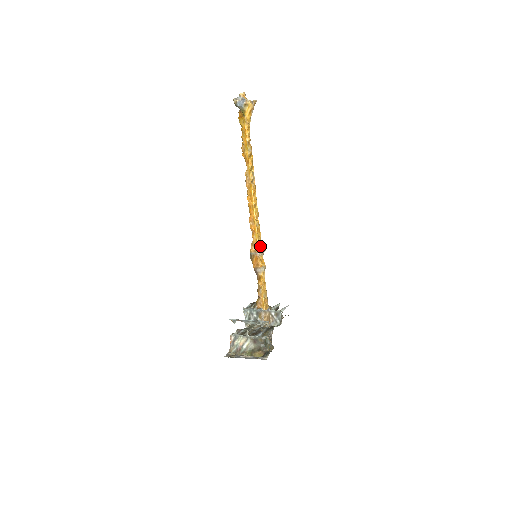
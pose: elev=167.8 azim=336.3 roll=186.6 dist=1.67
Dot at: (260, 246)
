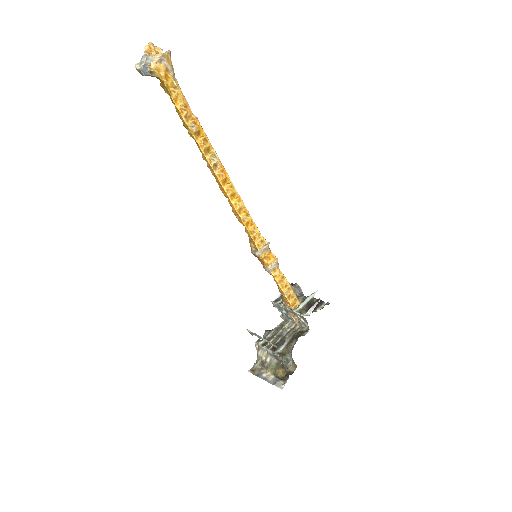
Dot at: (259, 241)
